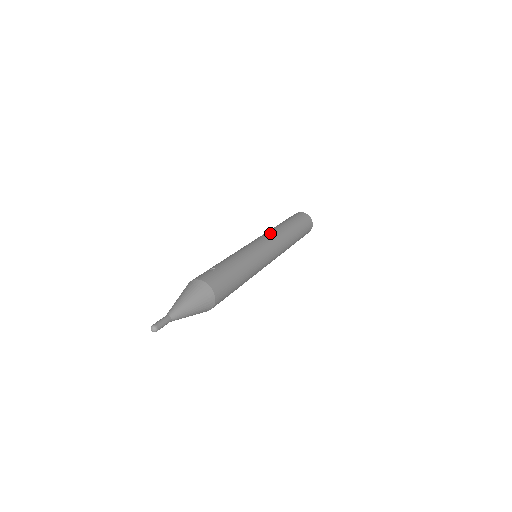
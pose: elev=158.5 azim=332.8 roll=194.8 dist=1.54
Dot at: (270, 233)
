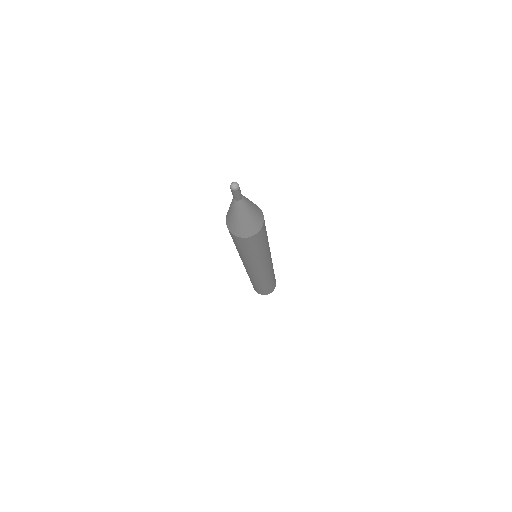
Dot at: occluded
